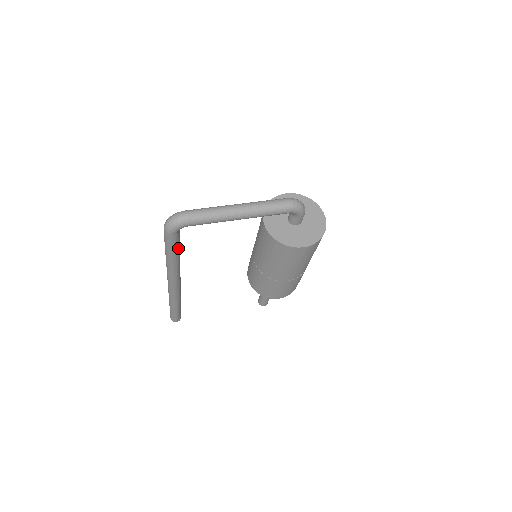
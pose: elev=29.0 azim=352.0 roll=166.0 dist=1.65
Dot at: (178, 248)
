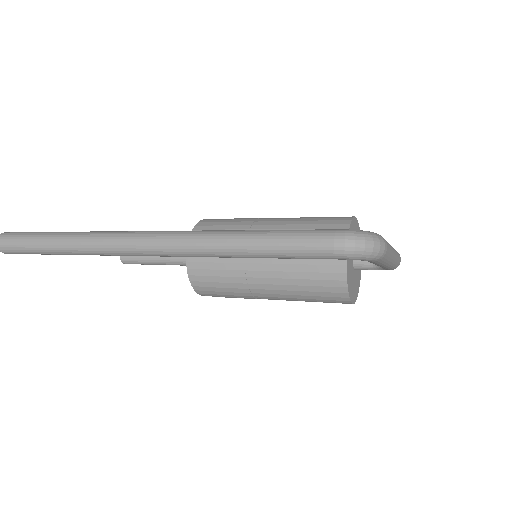
Dot at: occluded
